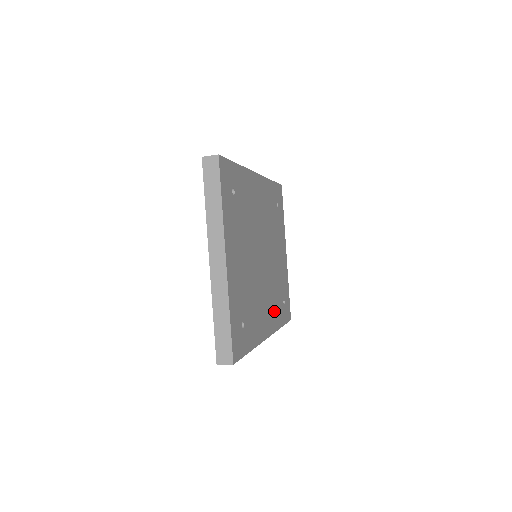
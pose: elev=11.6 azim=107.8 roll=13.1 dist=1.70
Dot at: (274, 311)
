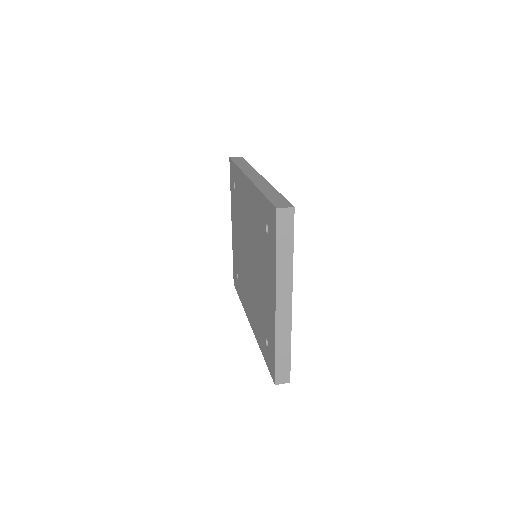
Dot at: occluded
